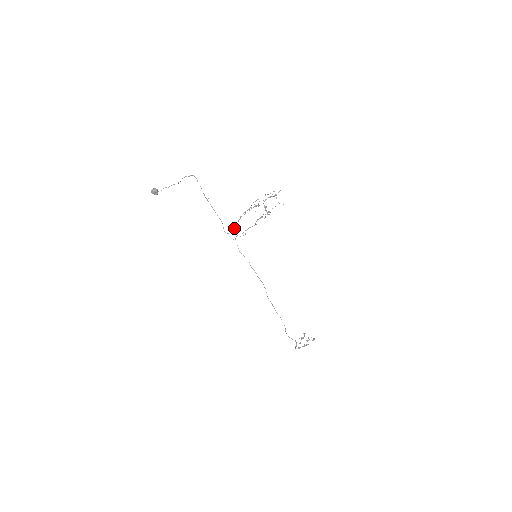
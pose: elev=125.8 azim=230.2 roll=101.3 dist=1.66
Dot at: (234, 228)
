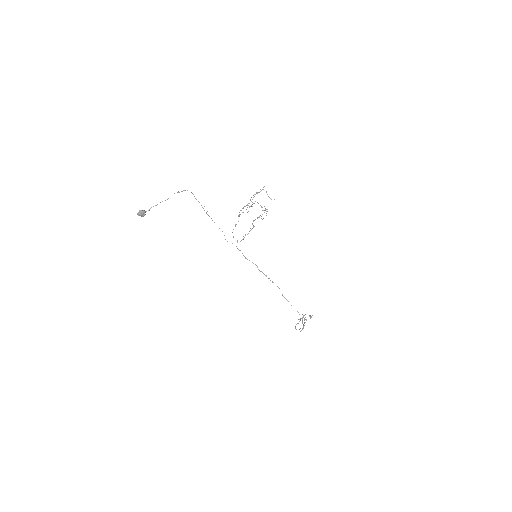
Dot at: occluded
